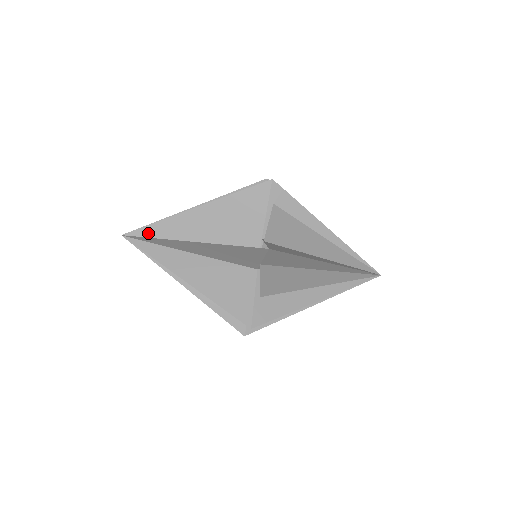
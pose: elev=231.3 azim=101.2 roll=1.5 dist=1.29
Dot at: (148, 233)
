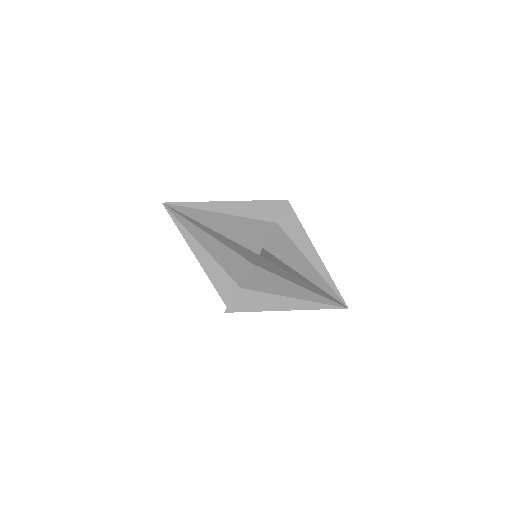
Dot at: occluded
